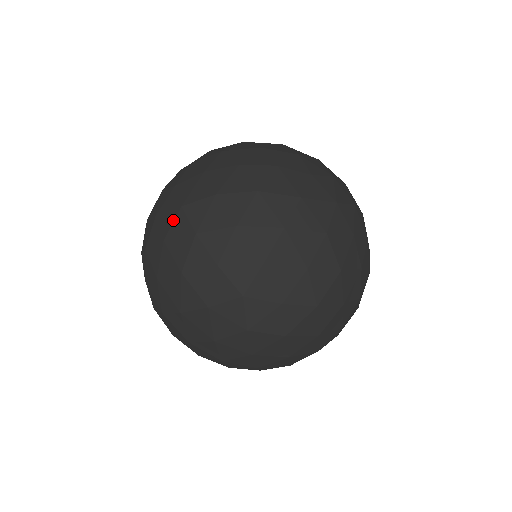
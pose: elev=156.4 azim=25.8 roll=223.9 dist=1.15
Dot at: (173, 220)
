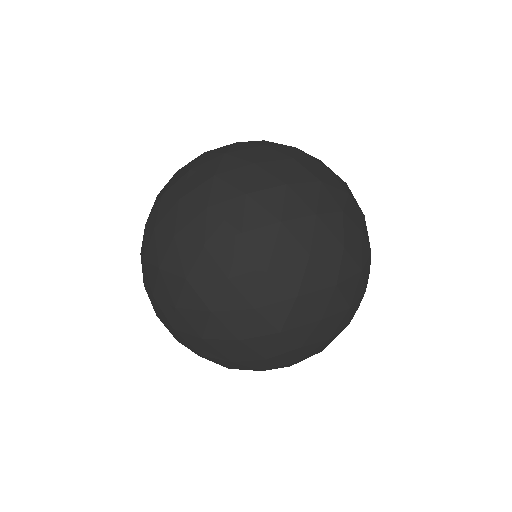
Dot at: (219, 292)
